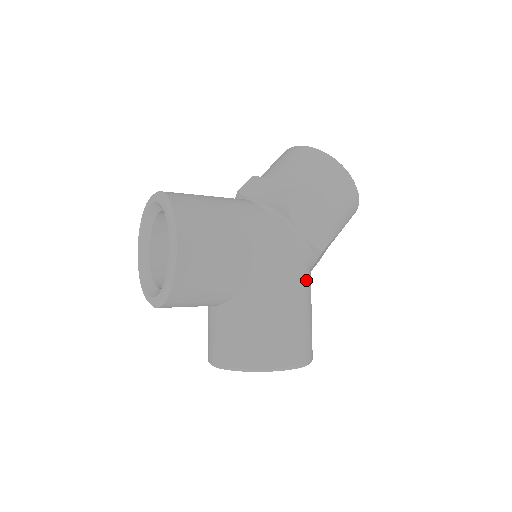
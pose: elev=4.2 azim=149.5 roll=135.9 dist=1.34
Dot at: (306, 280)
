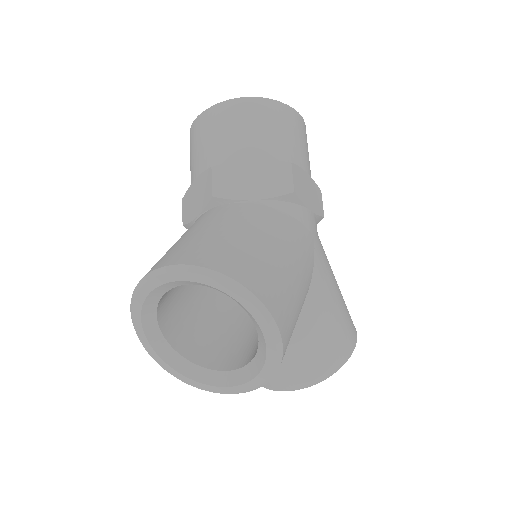
Dot at: occluded
